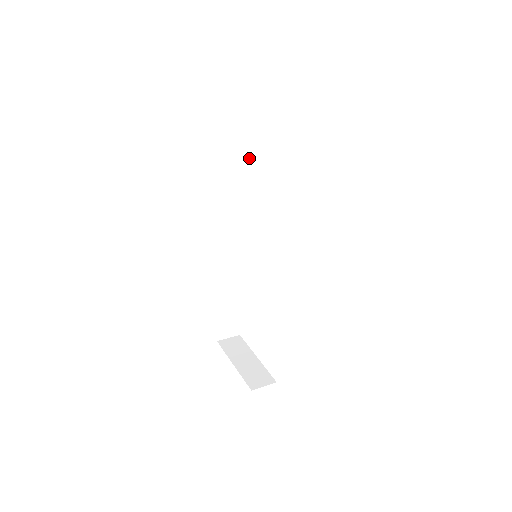
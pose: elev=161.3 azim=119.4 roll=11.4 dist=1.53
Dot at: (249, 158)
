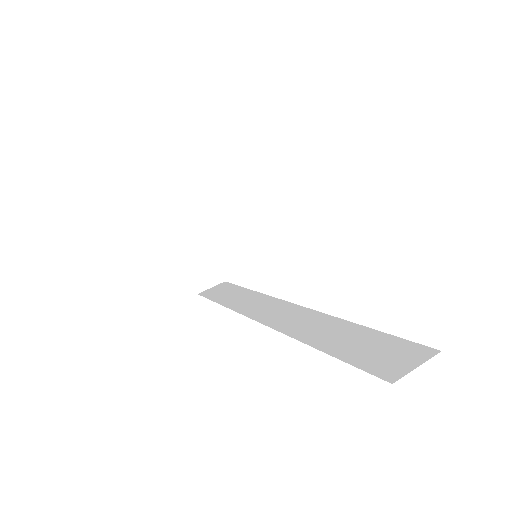
Dot at: occluded
